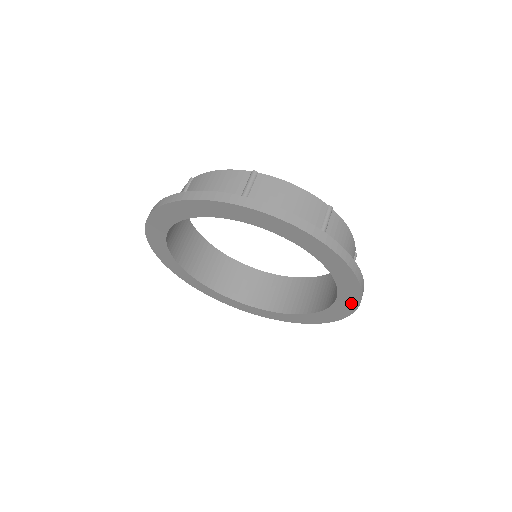
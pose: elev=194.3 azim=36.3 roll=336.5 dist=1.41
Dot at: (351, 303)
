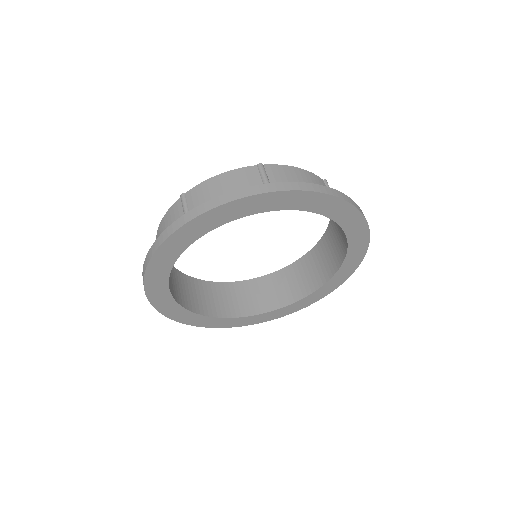
Dot at: (355, 219)
